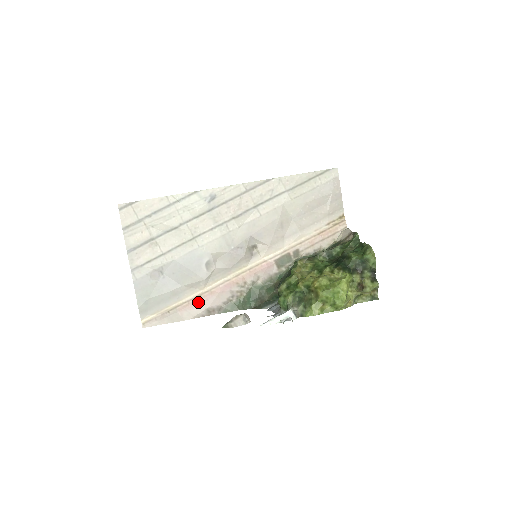
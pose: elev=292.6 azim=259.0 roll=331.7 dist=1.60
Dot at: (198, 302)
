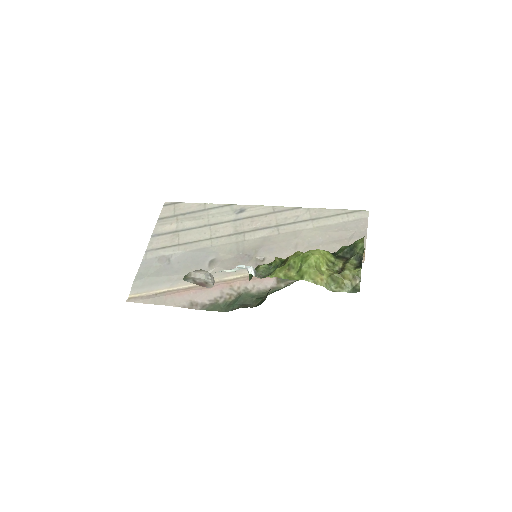
Dot at: (186, 292)
